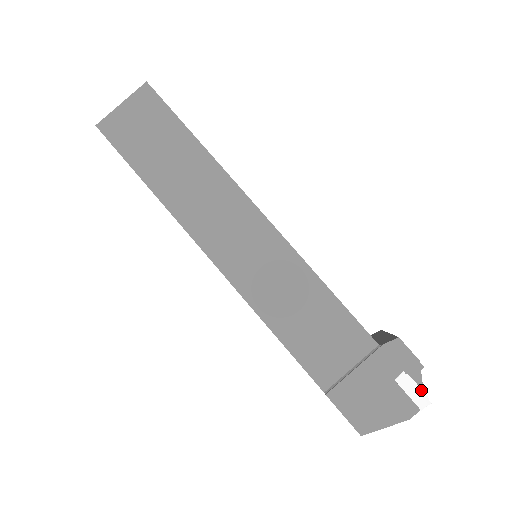
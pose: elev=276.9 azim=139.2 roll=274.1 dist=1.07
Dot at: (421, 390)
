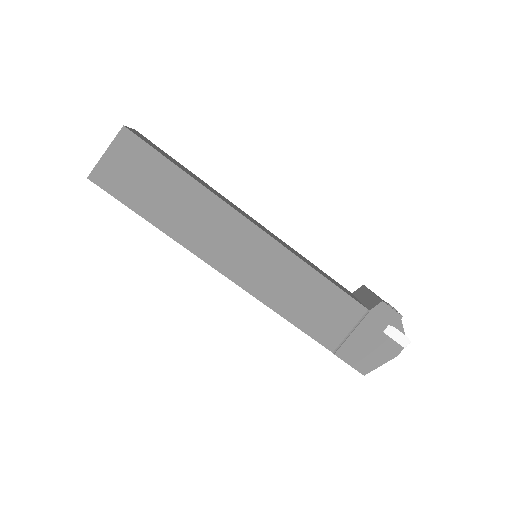
Dot at: (403, 334)
